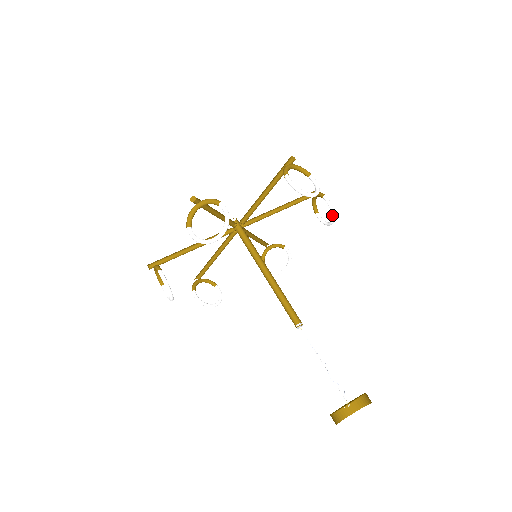
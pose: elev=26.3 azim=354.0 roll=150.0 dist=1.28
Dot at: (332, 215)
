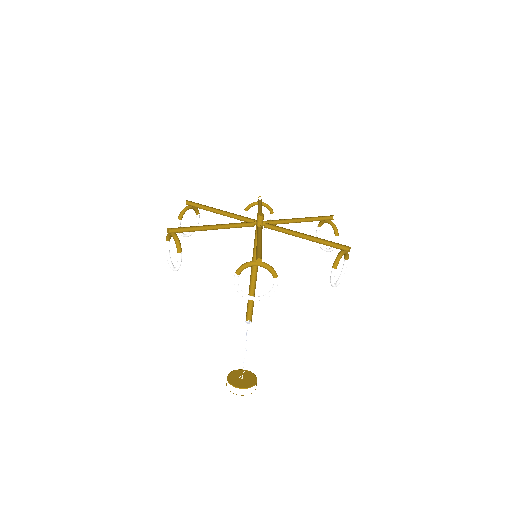
Dot at: (329, 251)
